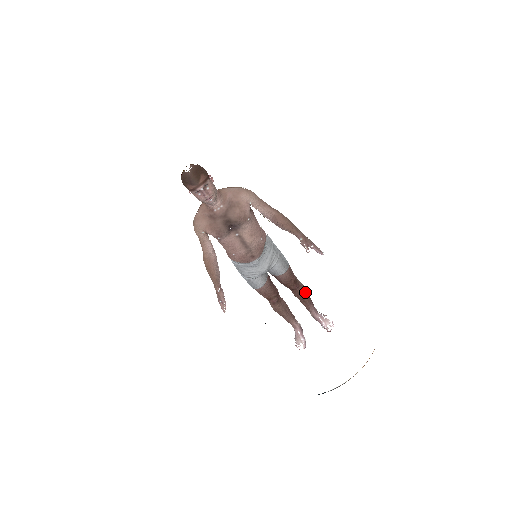
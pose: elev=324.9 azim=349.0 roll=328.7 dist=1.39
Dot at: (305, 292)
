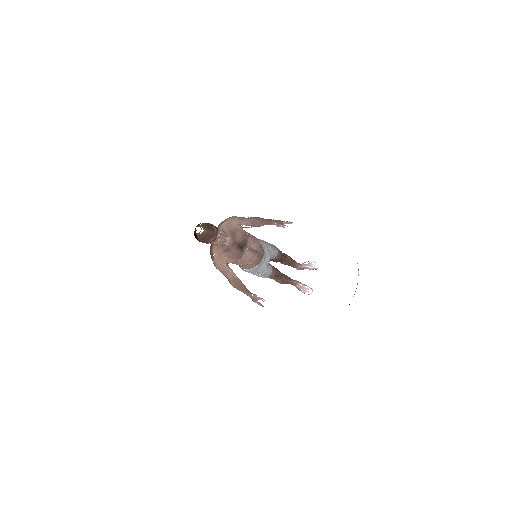
Dot at: (289, 257)
